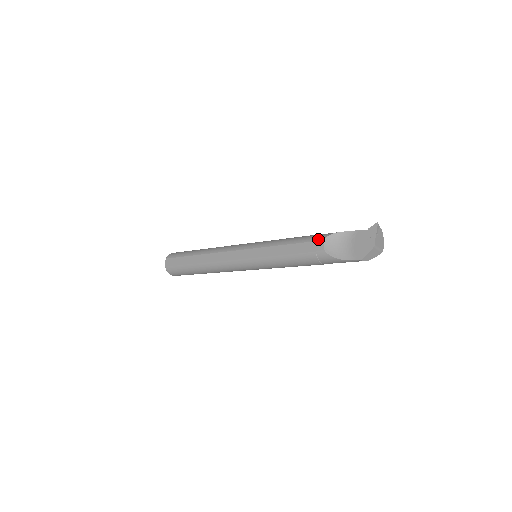
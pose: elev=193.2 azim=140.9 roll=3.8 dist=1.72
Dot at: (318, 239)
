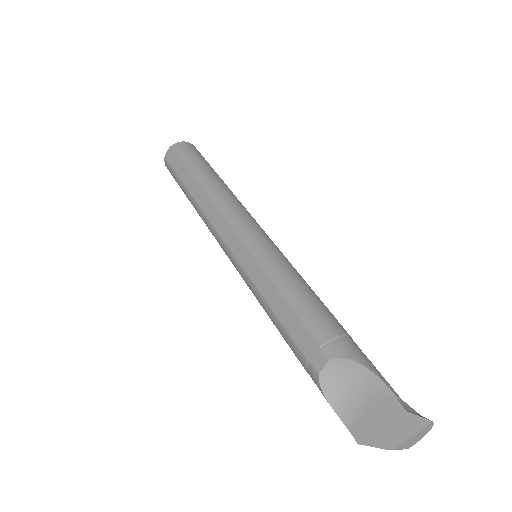
Dot at: (326, 347)
